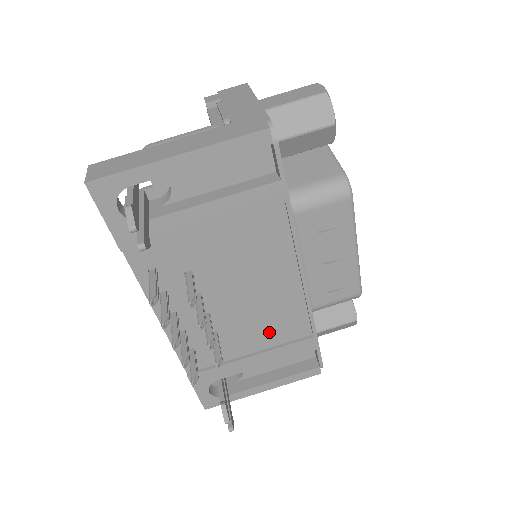
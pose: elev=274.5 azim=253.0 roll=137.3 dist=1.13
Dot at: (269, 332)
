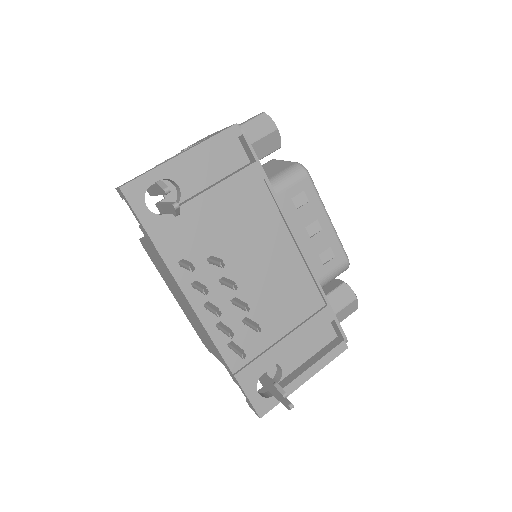
Dot at: (290, 309)
